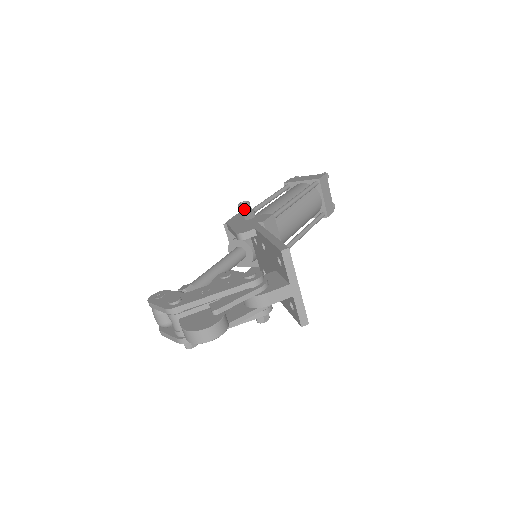
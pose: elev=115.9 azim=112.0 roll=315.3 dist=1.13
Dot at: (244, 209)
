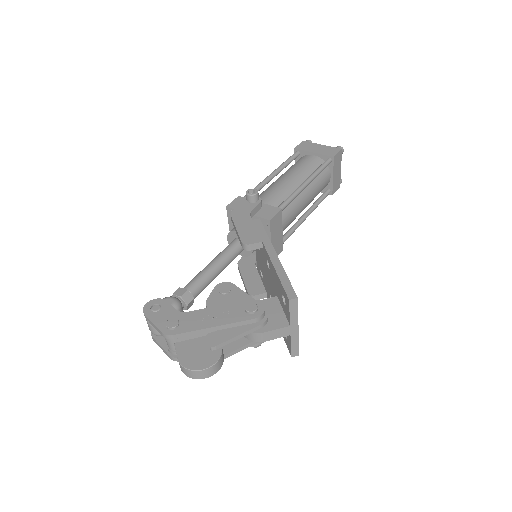
Dot at: (251, 200)
